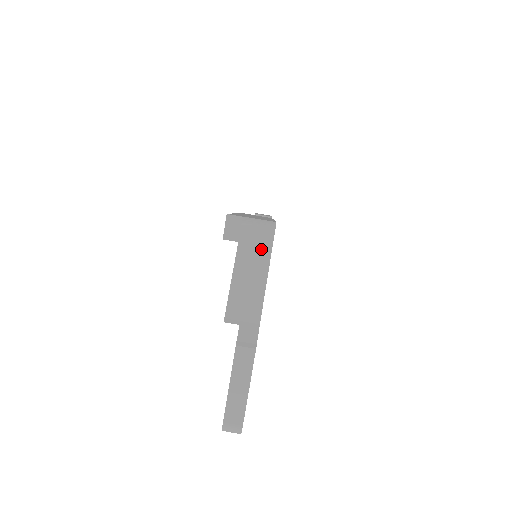
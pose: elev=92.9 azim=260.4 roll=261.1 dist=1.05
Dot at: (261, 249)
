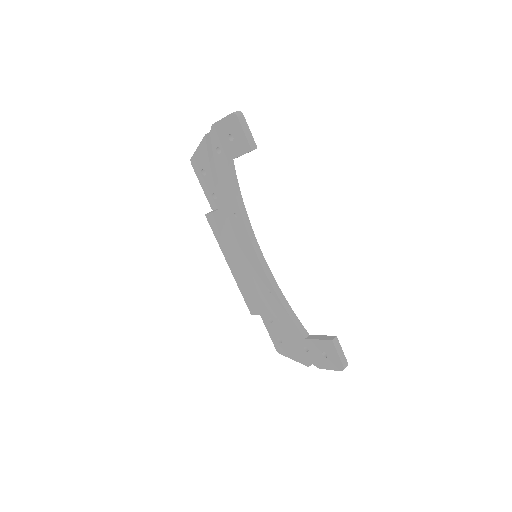
Dot at: occluded
